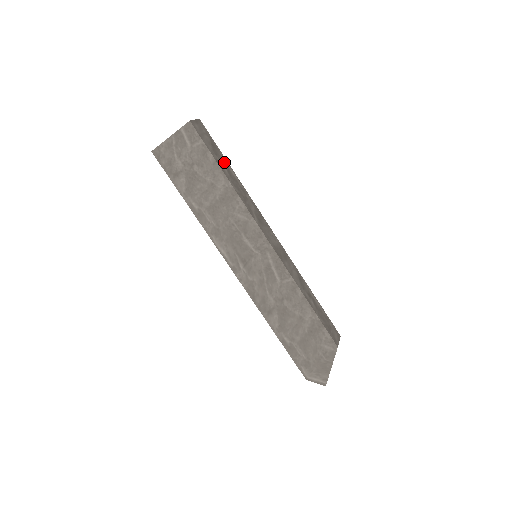
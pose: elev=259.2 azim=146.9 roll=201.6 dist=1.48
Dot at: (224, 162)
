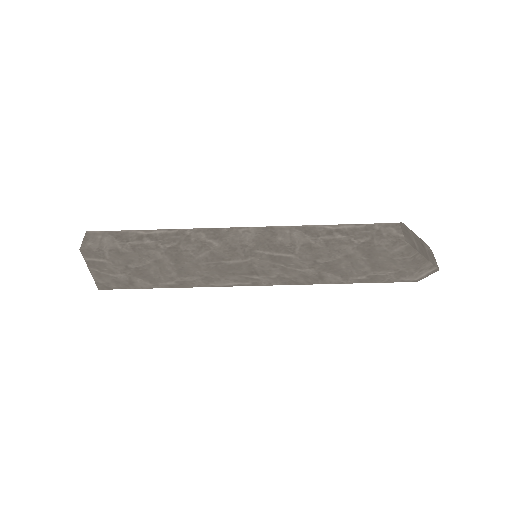
Dot at: (140, 236)
